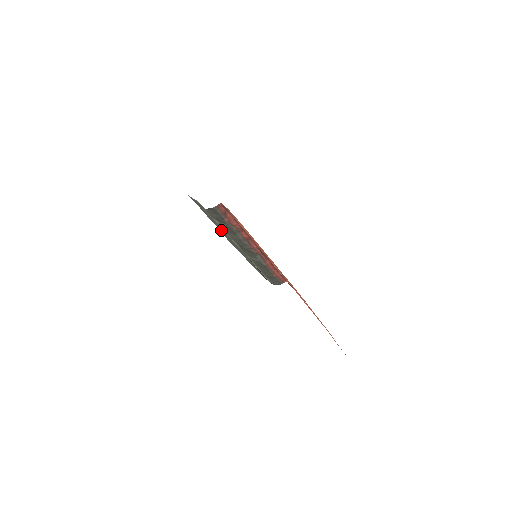
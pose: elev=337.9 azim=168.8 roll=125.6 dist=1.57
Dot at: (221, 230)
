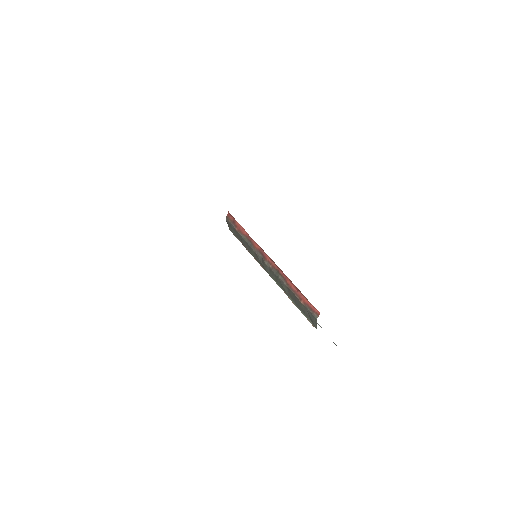
Dot at: occluded
